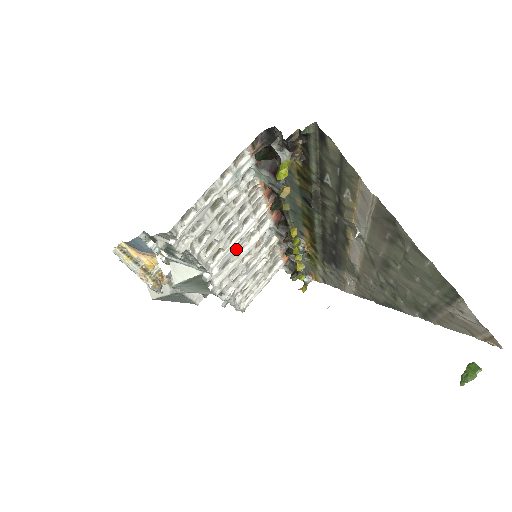
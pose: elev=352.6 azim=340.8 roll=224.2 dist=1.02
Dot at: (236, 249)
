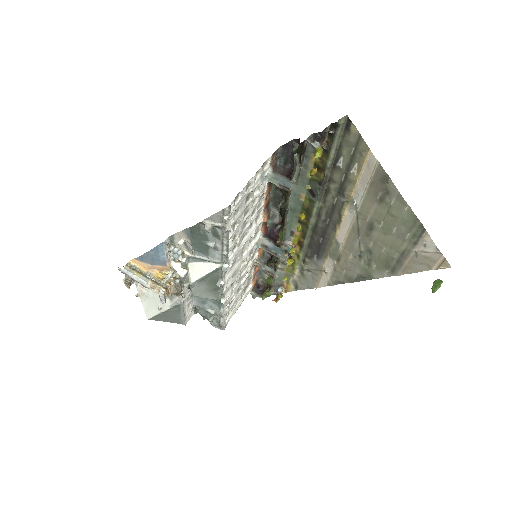
Dot at: (242, 250)
